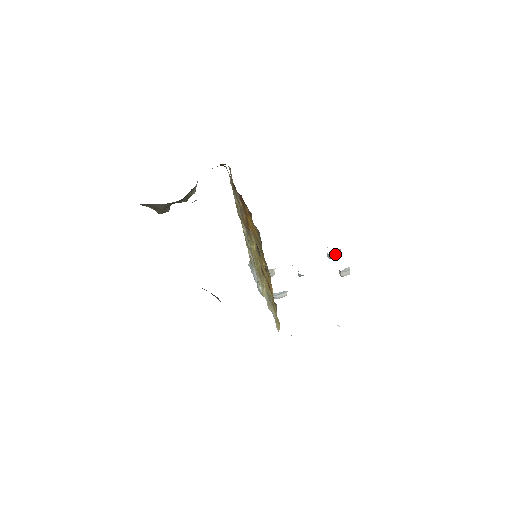
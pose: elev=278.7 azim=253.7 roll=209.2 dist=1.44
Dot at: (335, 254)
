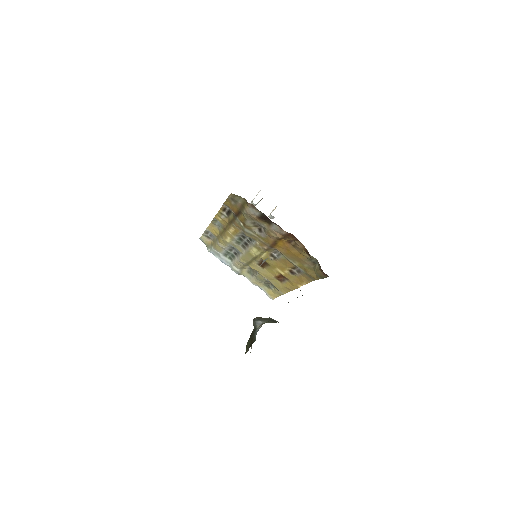
Dot at: occluded
